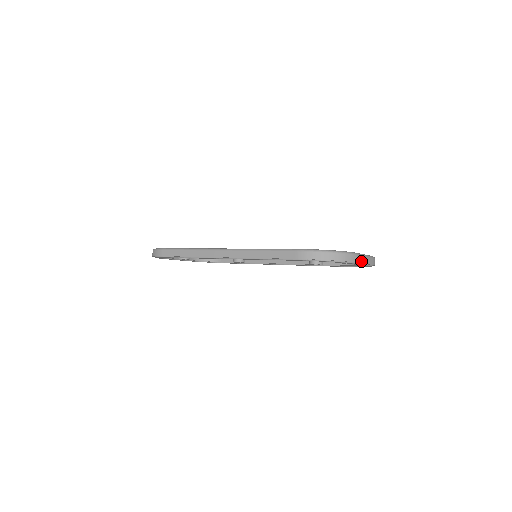
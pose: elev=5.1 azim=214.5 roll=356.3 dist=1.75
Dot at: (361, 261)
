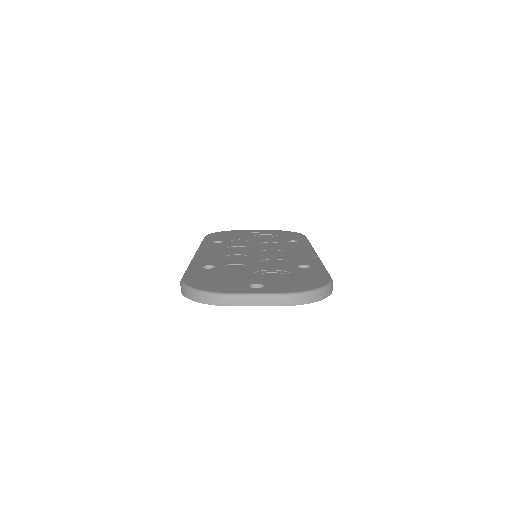
Dot at: (240, 304)
